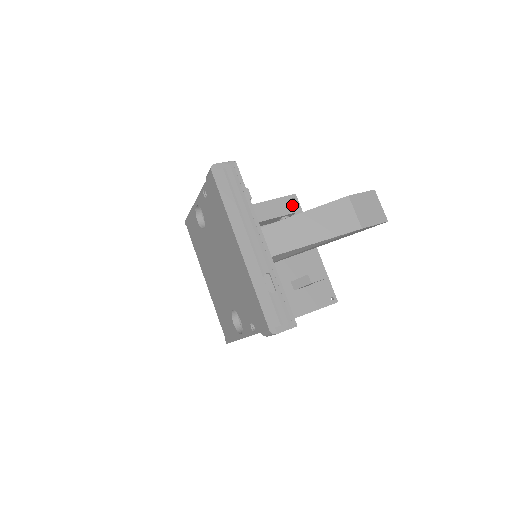
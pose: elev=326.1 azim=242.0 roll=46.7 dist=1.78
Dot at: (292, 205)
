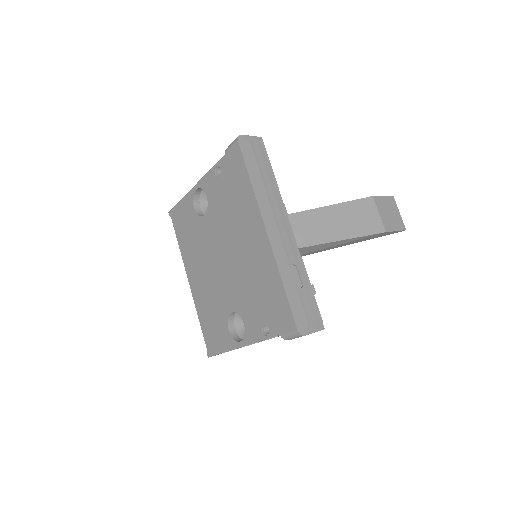
Dot at: occluded
